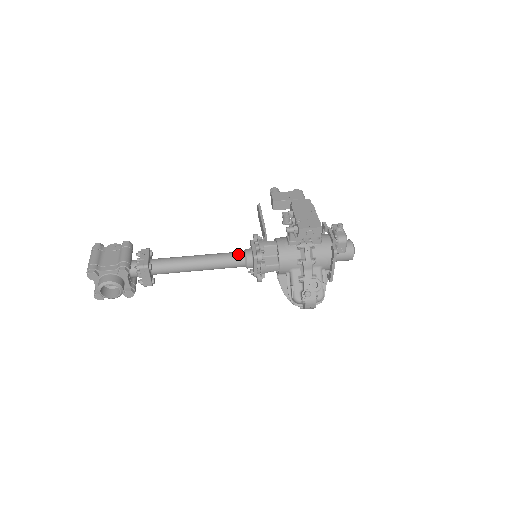
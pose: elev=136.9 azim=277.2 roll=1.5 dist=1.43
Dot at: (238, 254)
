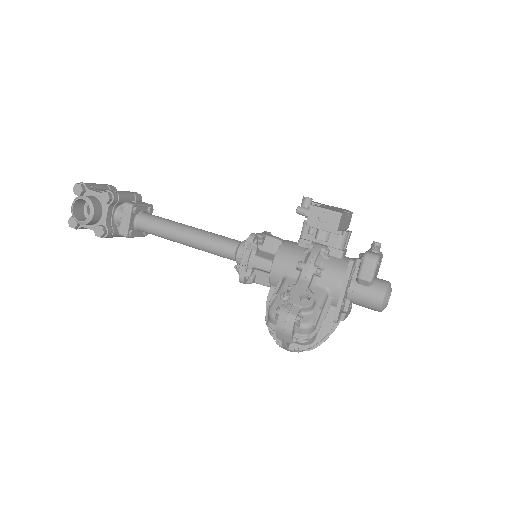
Dot at: occluded
